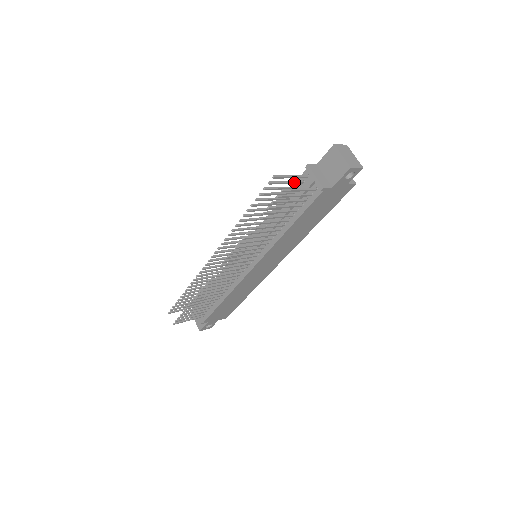
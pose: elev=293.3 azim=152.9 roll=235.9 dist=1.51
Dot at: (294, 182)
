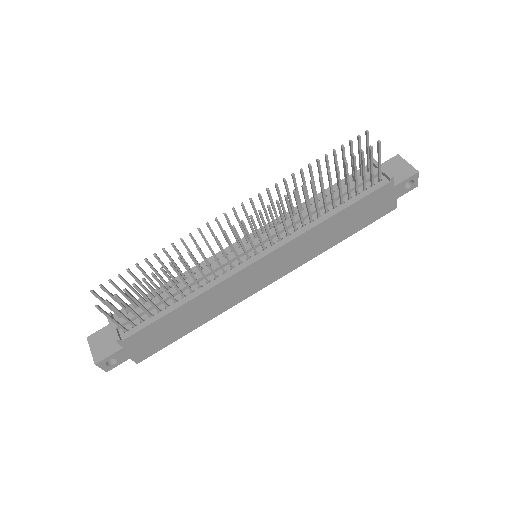
Dot at: occluded
